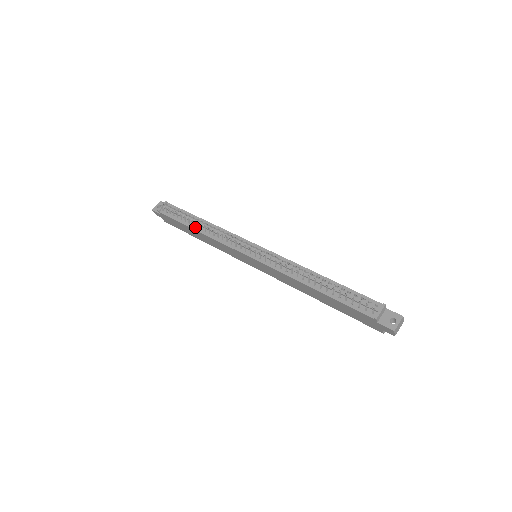
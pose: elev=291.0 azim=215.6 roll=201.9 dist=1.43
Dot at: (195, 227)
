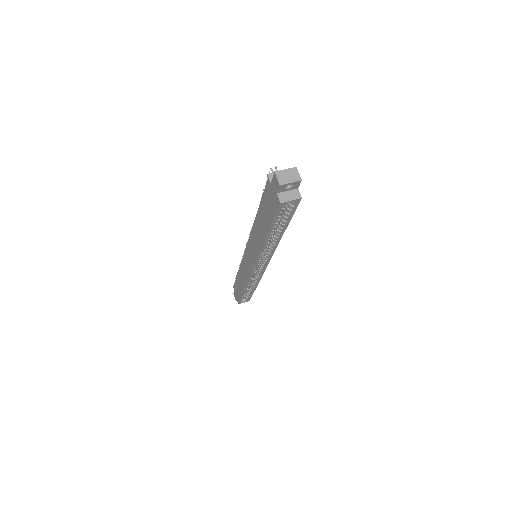
Dot at: occluded
